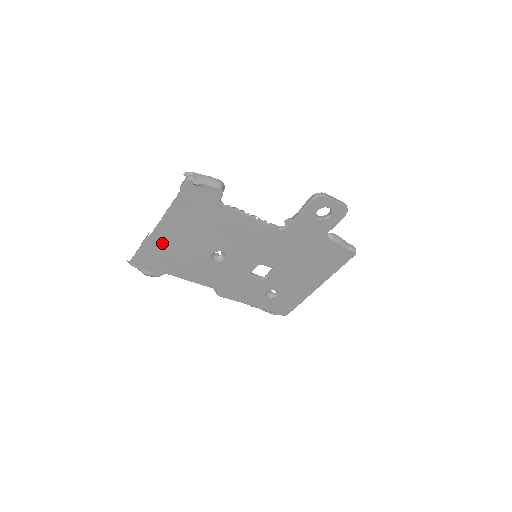
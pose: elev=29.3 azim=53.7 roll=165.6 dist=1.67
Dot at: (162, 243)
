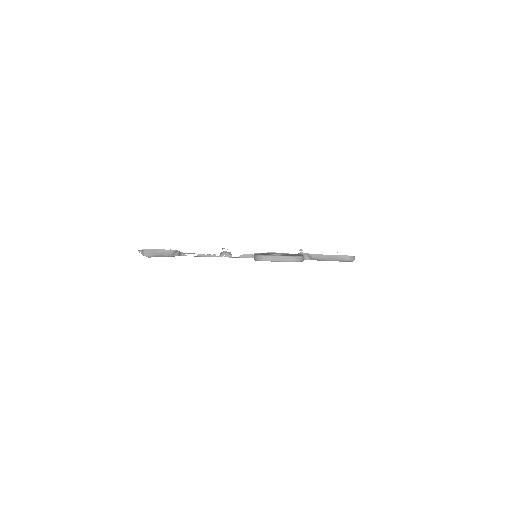
Dot at: occluded
